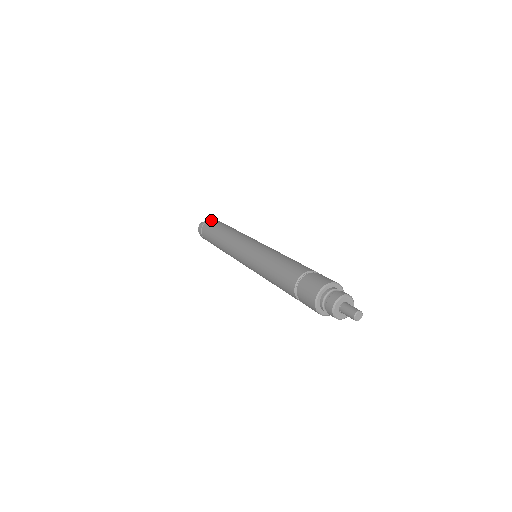
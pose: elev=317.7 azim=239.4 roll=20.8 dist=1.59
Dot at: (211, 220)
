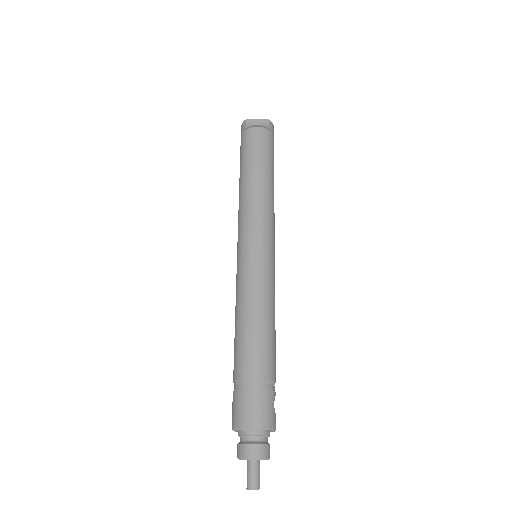
Dot at: (257, 130)
